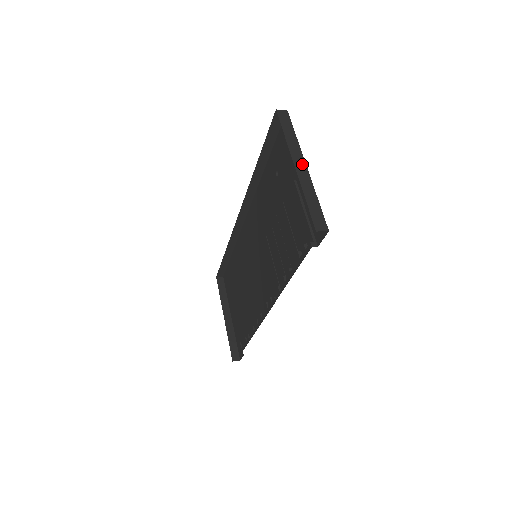
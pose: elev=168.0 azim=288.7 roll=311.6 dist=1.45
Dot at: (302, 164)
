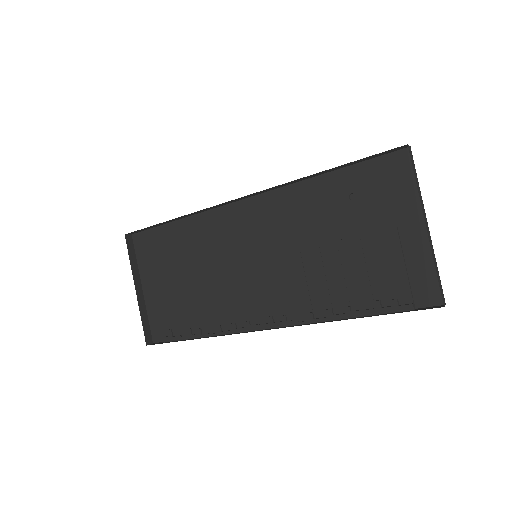
Dot at: (427, 223)
